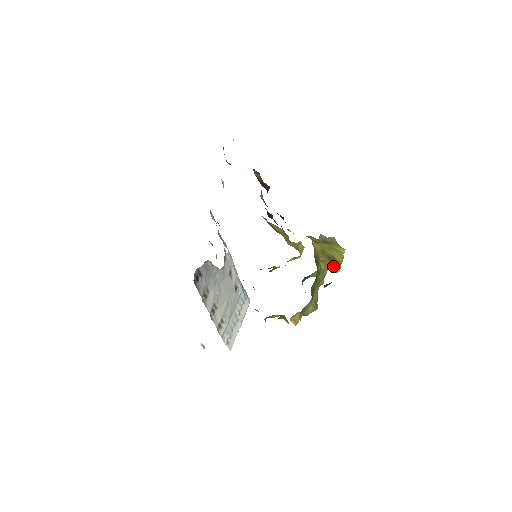
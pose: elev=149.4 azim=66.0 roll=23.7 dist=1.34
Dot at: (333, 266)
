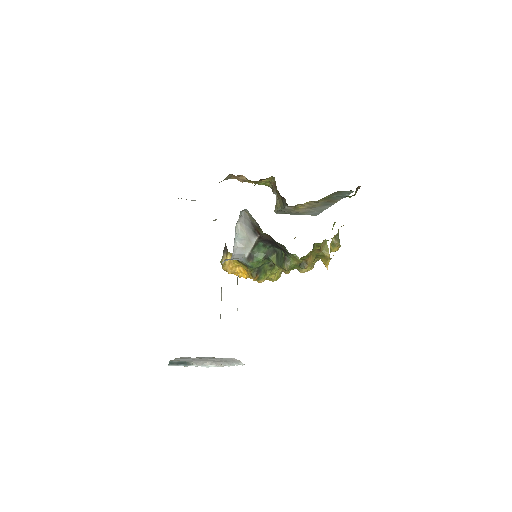
Dot at: occluded
